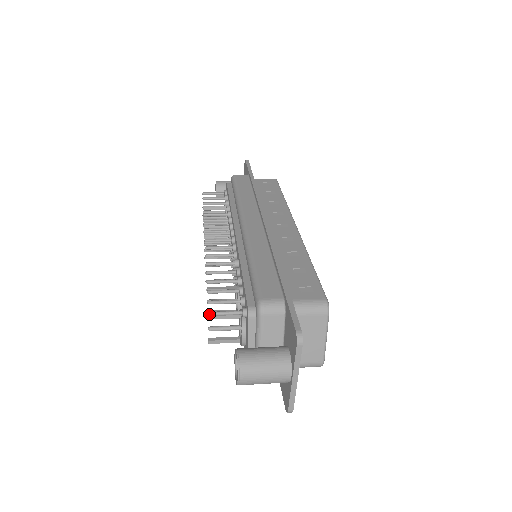
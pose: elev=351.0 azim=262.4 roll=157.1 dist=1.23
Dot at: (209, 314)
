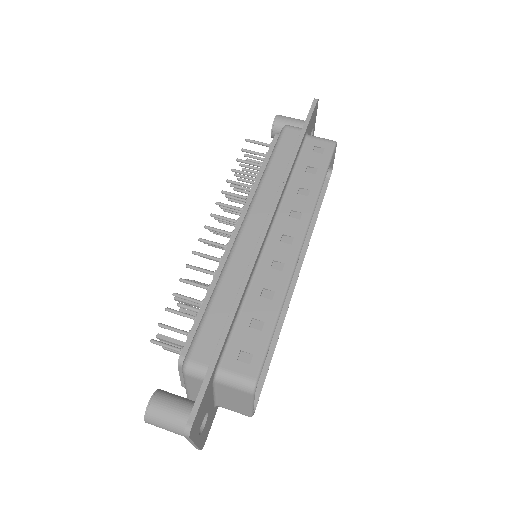
Dot at: occluded
